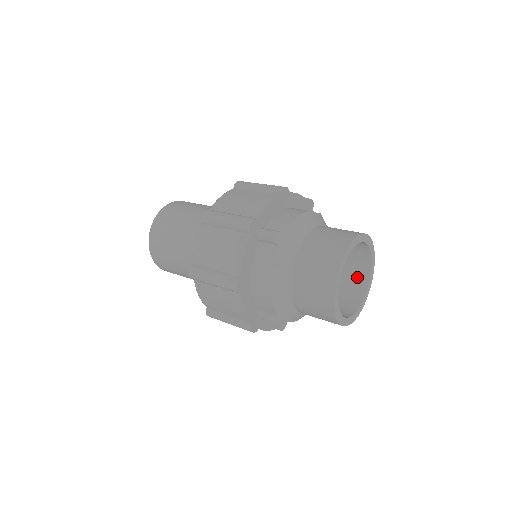
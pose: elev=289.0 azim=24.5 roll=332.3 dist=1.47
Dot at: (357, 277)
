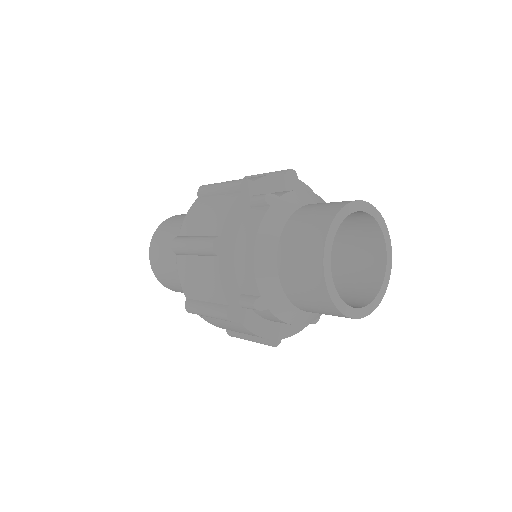
Dot at: (358, 218)
